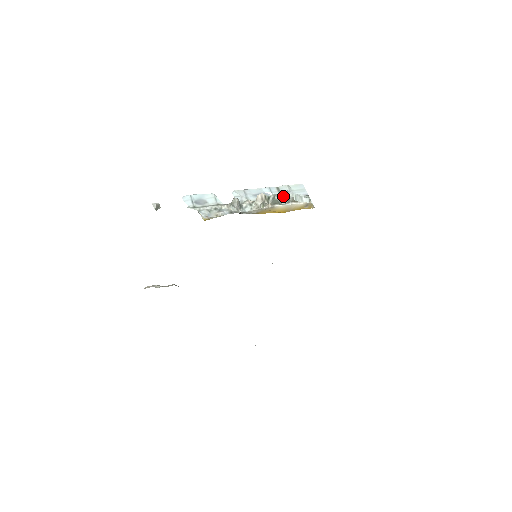
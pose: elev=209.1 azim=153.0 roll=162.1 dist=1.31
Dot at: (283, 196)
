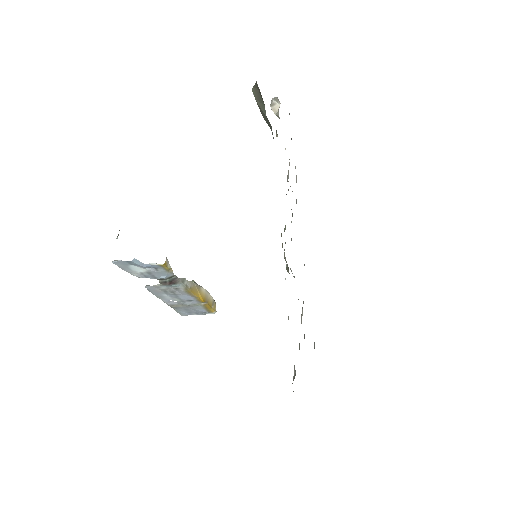
Dot at: occluded
